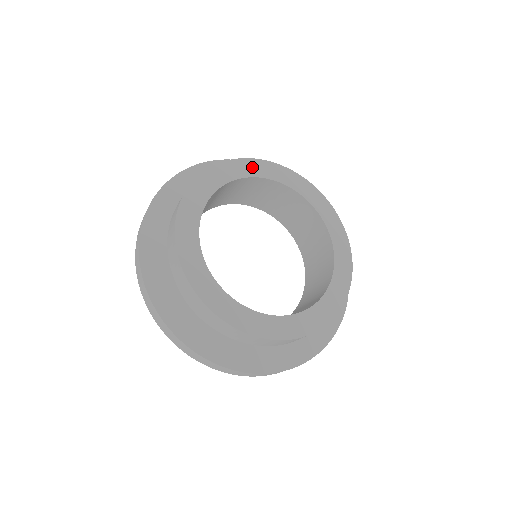
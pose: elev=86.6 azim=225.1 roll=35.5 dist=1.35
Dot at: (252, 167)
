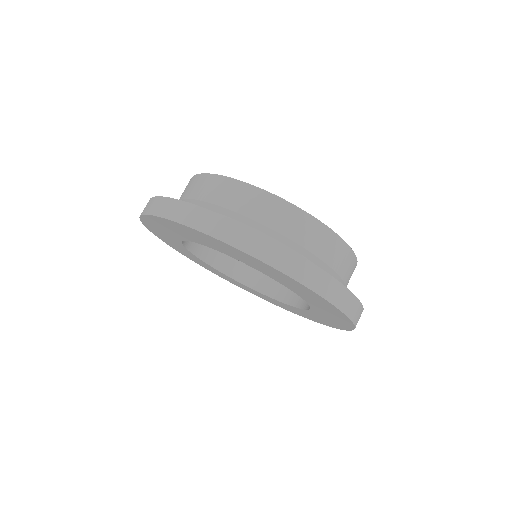
Dot at: occluded
